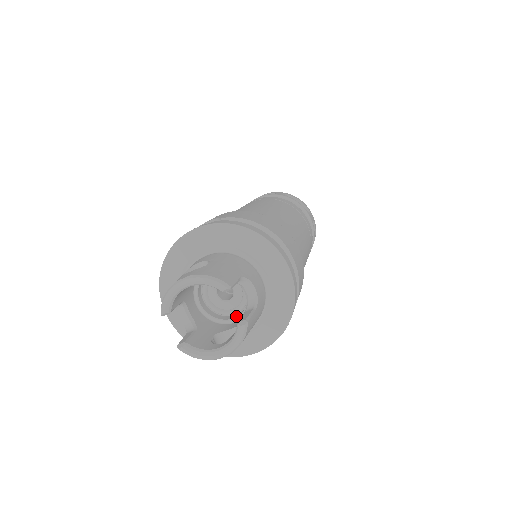
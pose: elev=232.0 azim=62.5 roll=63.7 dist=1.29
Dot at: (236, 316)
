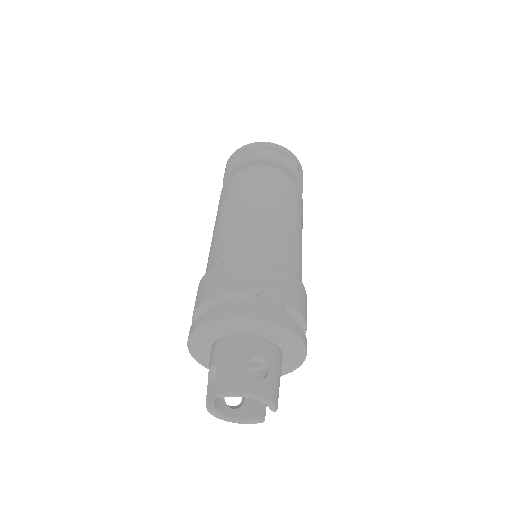
Dot at: occluded
